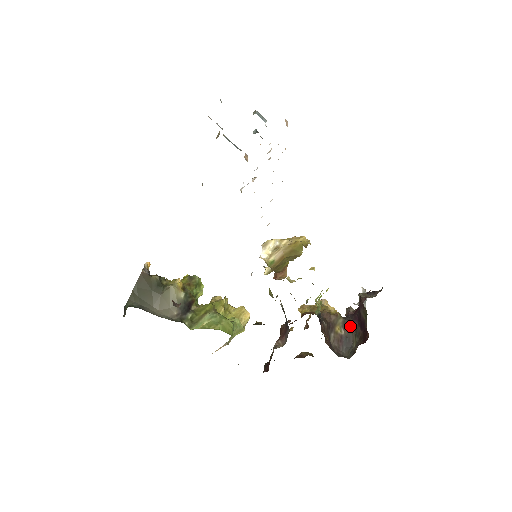
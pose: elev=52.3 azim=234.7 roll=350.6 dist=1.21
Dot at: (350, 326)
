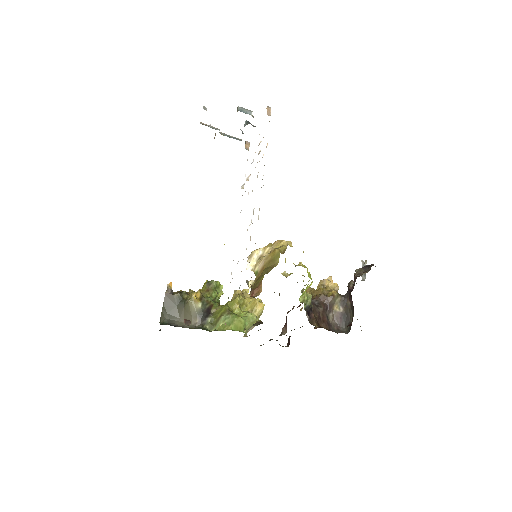
Dot at: (347, 303)
